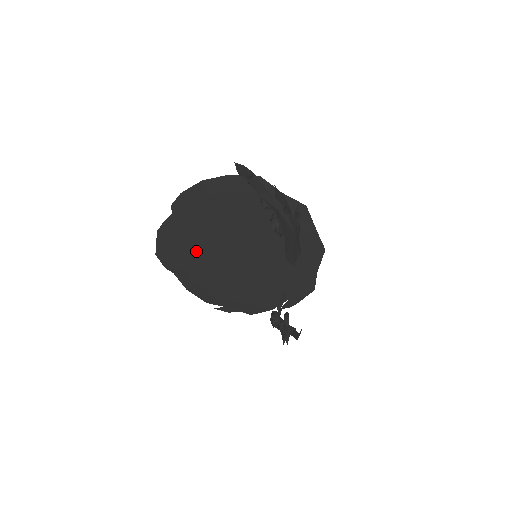
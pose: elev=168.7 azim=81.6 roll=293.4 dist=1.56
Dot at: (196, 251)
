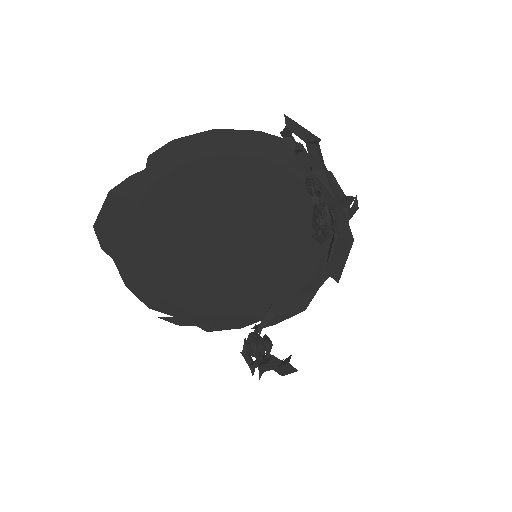
Dot at: (163, 233)
